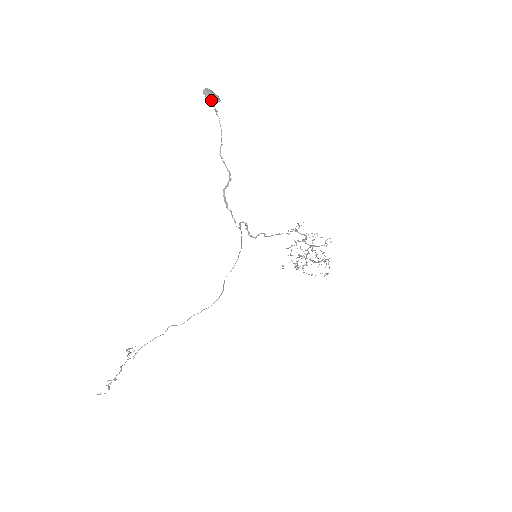
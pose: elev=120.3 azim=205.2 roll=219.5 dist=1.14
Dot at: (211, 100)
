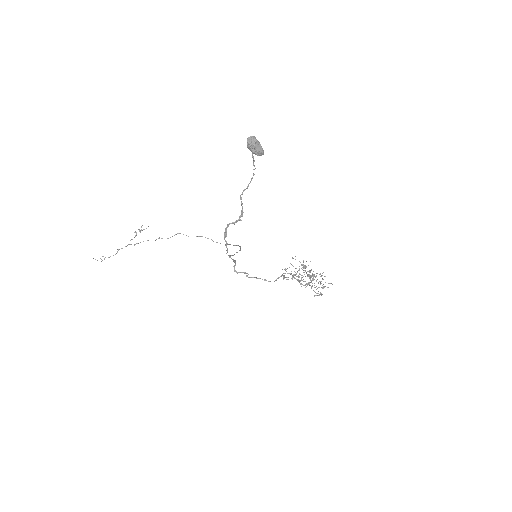
Dot at: (252, 151)
